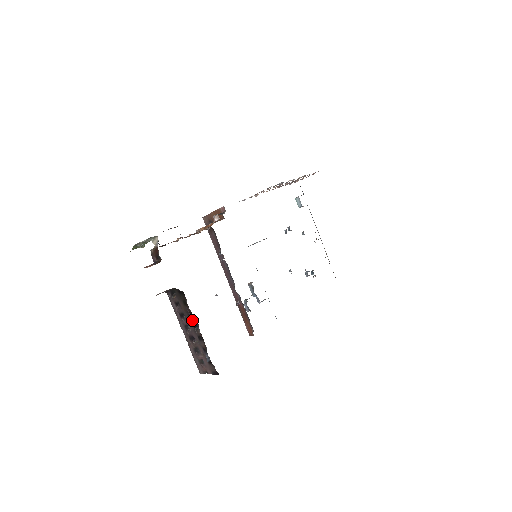
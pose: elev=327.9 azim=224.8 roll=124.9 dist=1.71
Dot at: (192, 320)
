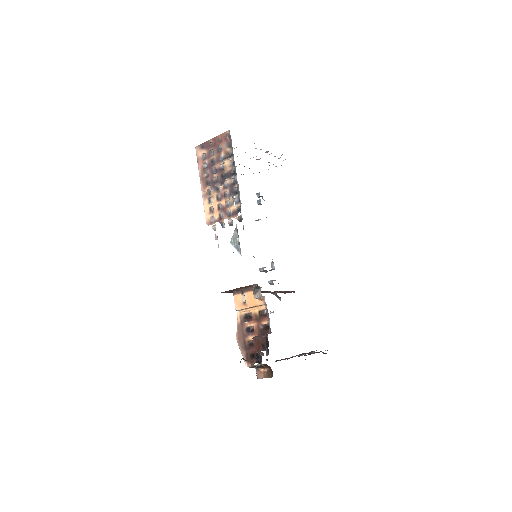
Dot at: occluded
